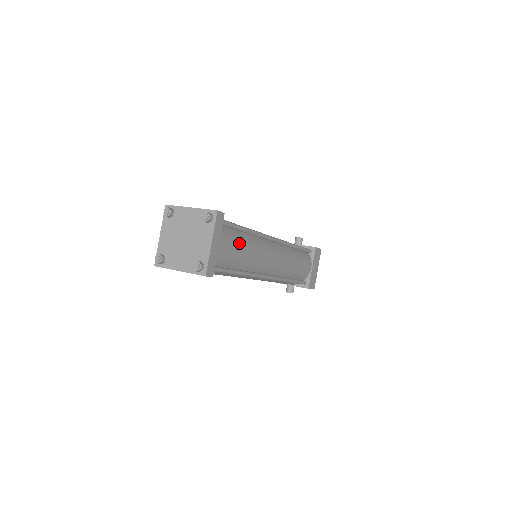
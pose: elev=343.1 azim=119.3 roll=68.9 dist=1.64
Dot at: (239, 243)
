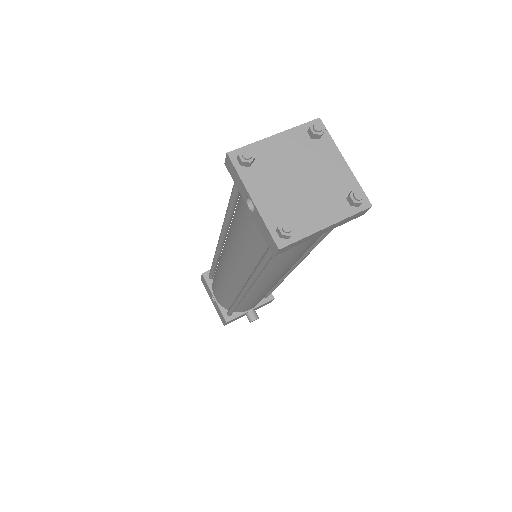
Dot at: occluded
